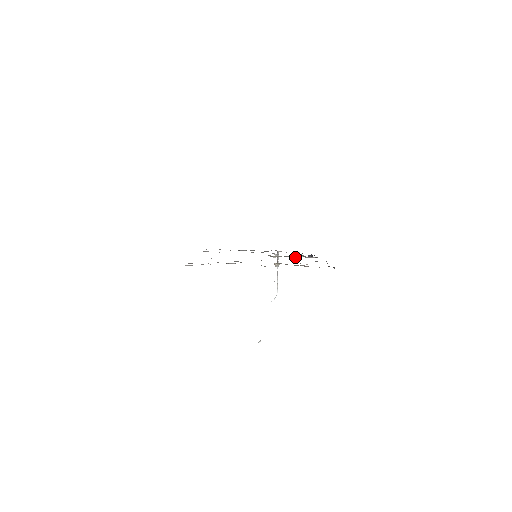
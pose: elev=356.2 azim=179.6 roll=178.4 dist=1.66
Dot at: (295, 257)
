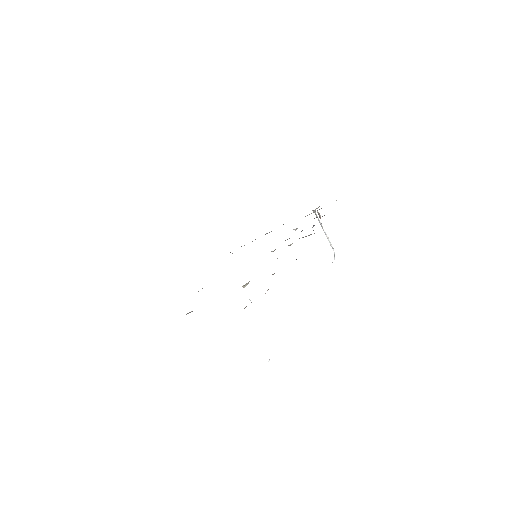
Dot at: (290, 245)
